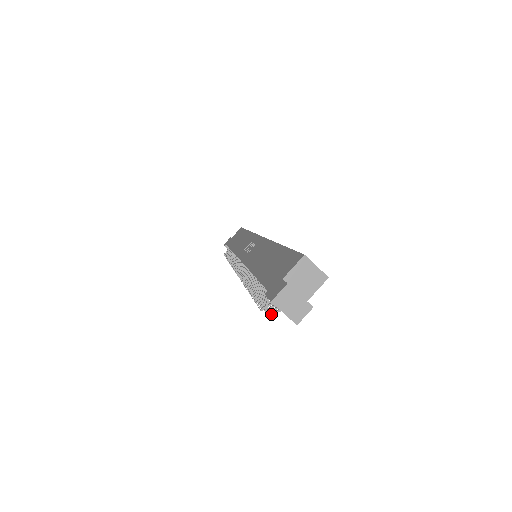
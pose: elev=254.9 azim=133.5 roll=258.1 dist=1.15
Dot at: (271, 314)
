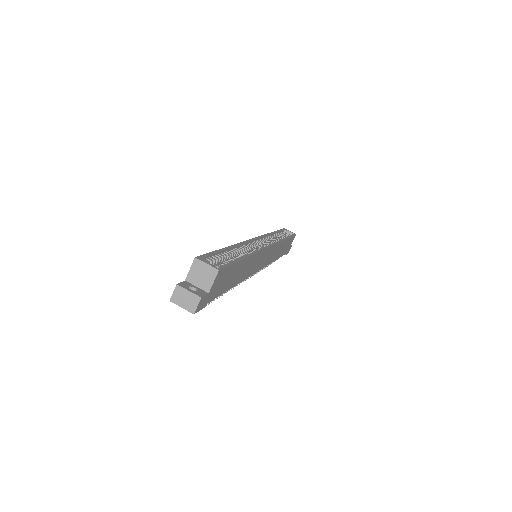
Dot at: occluded
